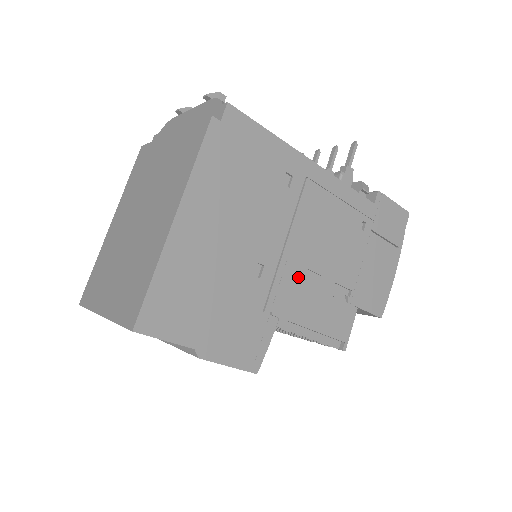
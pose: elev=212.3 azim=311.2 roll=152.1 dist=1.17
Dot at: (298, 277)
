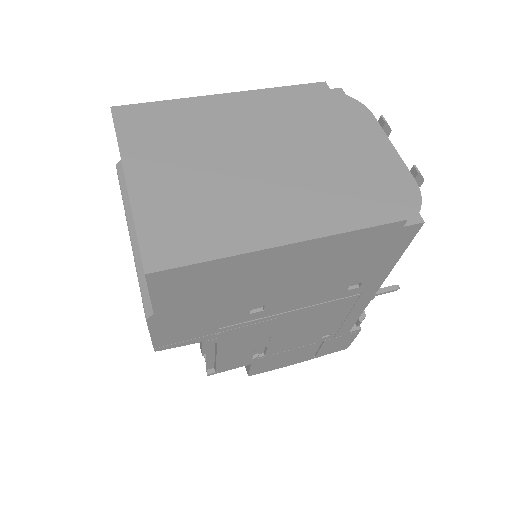
Dot at: (262, 330)
